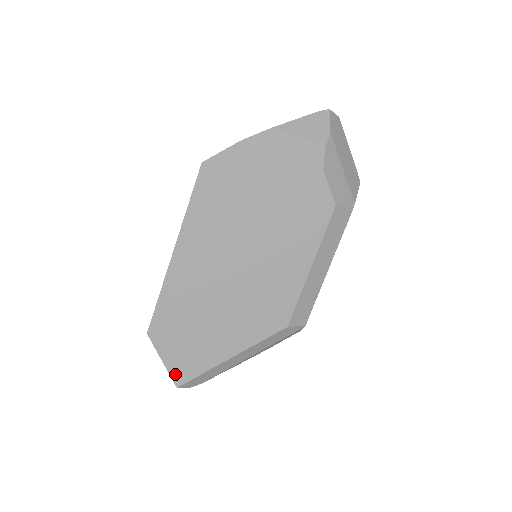
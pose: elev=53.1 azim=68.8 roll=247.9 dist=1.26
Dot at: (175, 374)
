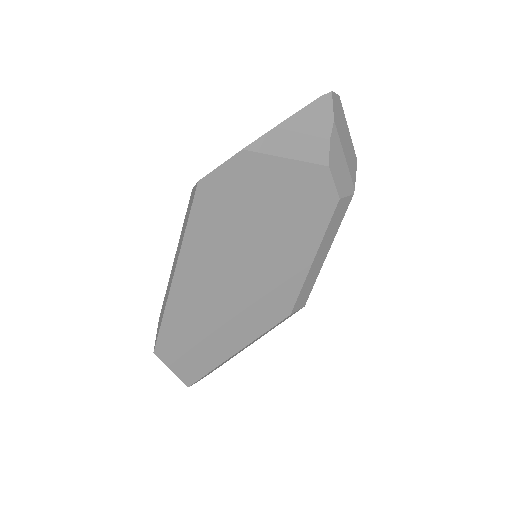
Dot at: (185, 378)
